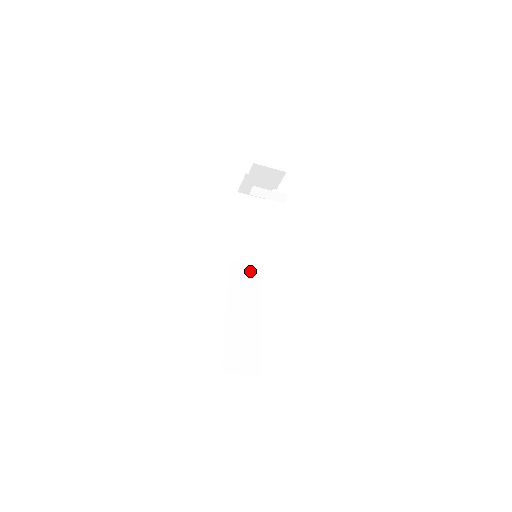
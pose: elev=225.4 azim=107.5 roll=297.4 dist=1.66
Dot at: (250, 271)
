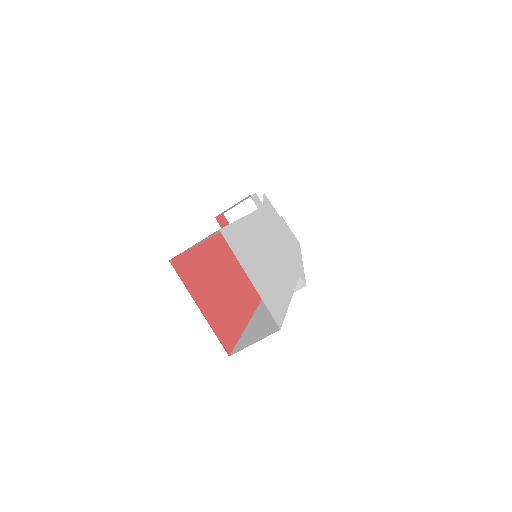
Dot at: occluded
